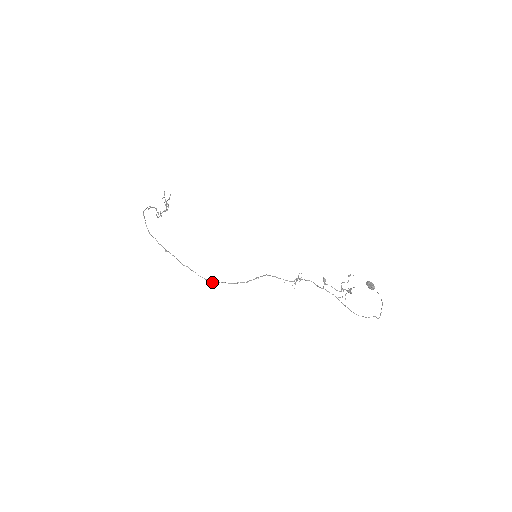
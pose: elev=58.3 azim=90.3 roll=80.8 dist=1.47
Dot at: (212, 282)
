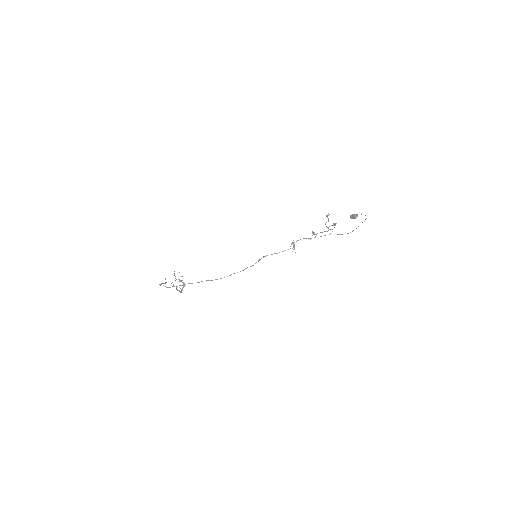
Dot at: occluded
